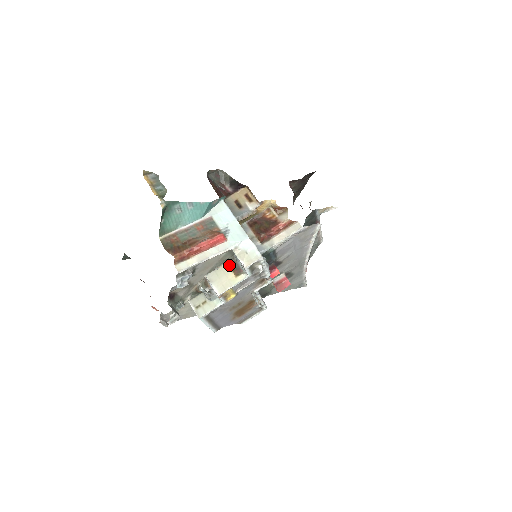
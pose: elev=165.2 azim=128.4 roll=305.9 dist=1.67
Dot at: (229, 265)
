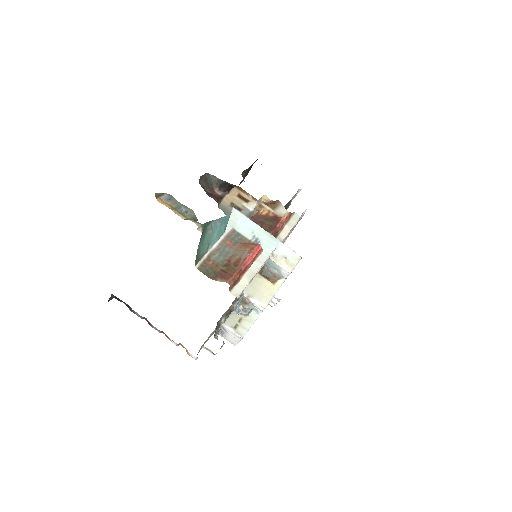
Dot at: (260, 274)
